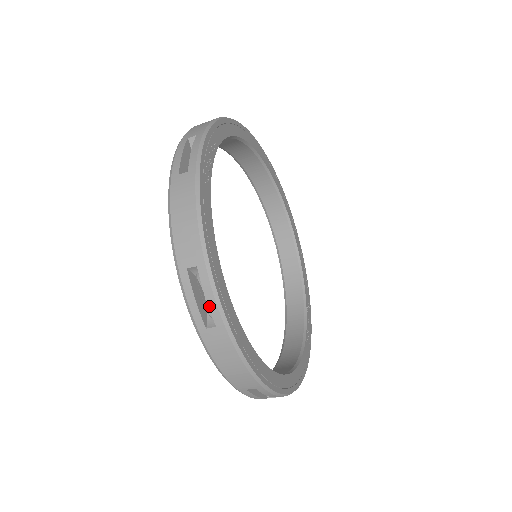
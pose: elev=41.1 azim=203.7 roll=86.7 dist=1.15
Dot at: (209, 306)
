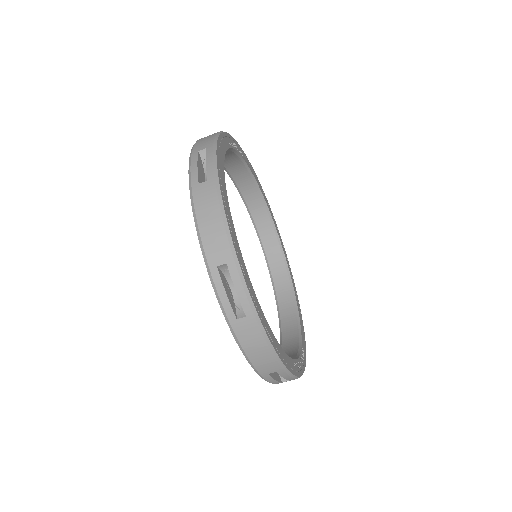
Dot at: (207, 166)
